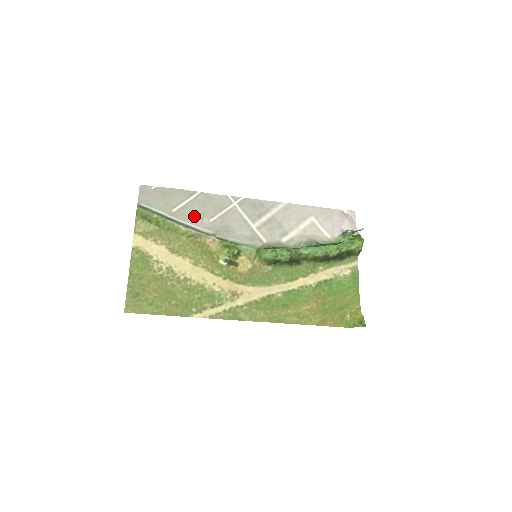
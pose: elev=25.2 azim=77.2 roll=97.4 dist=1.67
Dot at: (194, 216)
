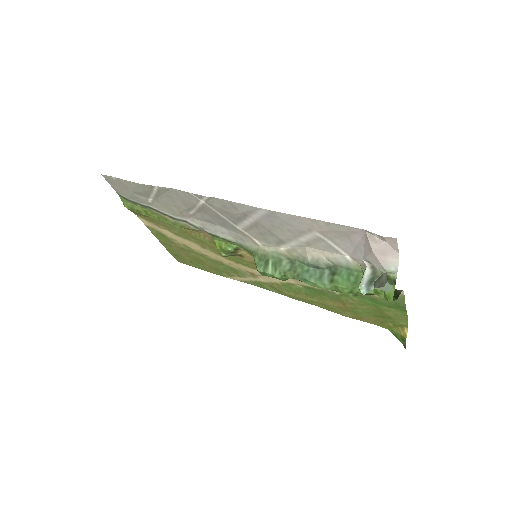
Dot at: (171, 209)
